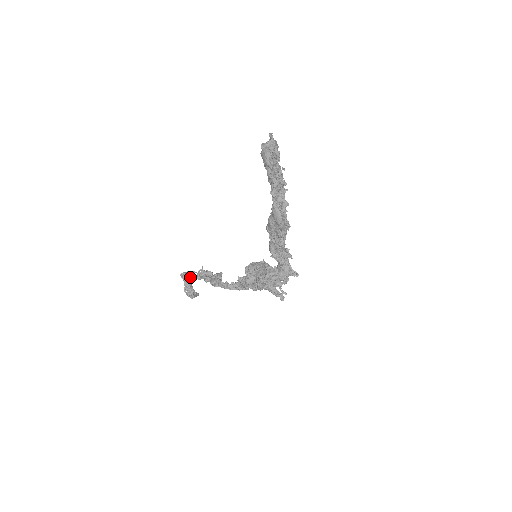
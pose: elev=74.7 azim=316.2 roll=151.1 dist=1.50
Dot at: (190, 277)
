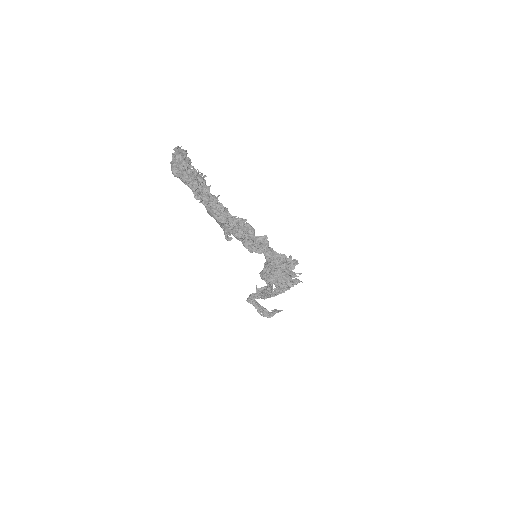
Dot at: (252, 300)
